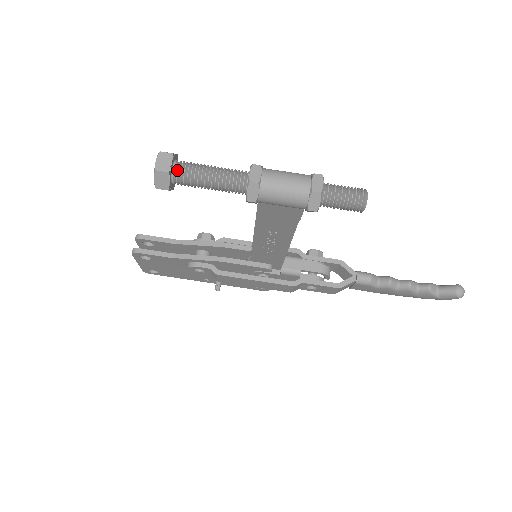
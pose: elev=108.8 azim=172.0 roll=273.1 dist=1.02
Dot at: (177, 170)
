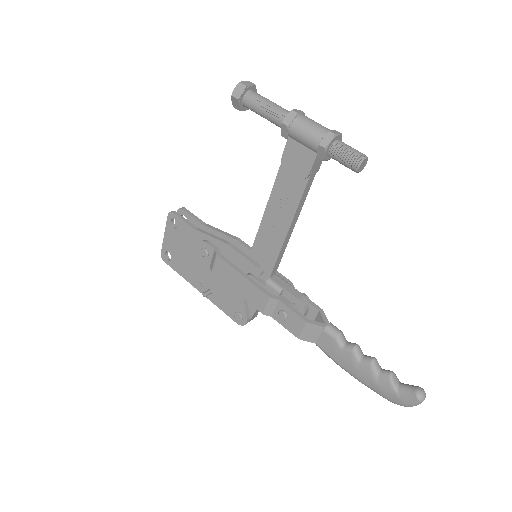
Dot at: (252, 92)
